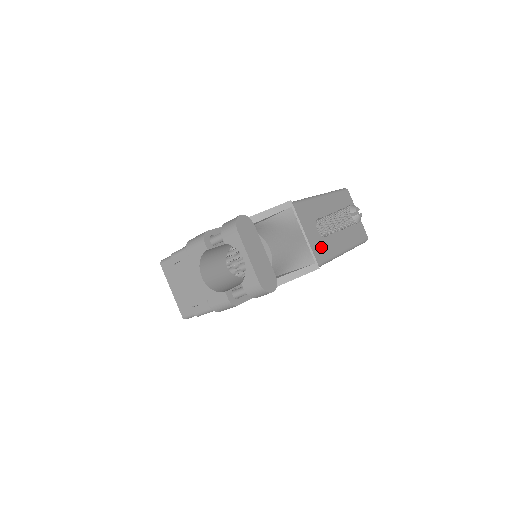
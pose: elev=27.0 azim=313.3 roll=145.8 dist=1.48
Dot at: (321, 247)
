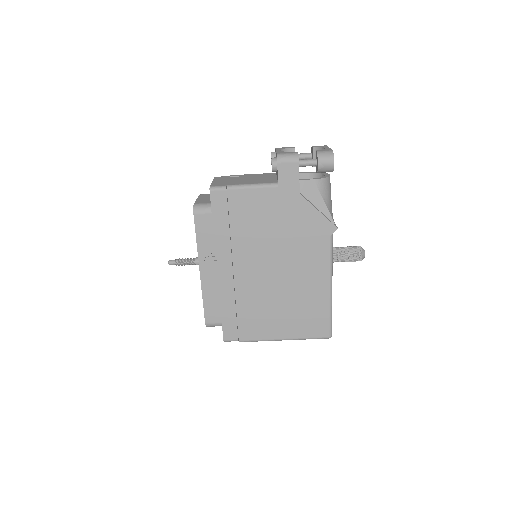
Dot at: occluded
